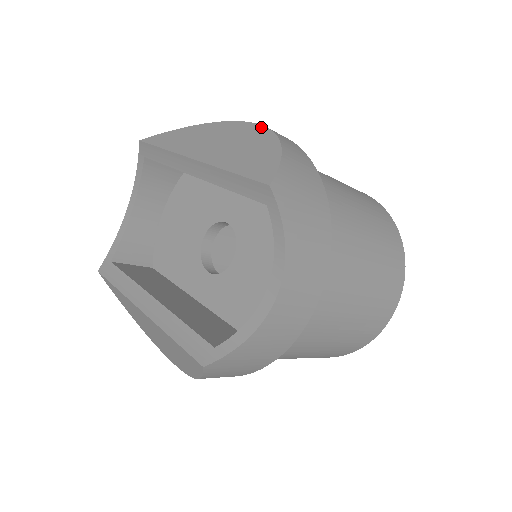
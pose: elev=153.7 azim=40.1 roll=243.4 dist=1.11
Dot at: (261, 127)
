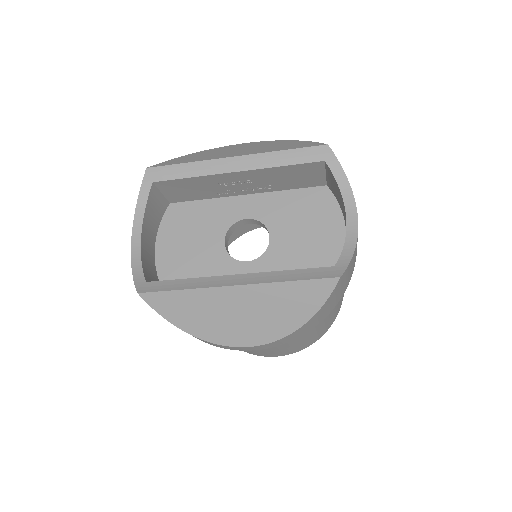
Dot at: (256, 142)
